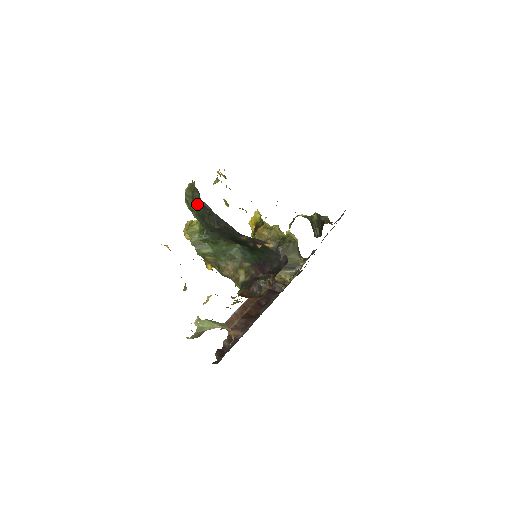
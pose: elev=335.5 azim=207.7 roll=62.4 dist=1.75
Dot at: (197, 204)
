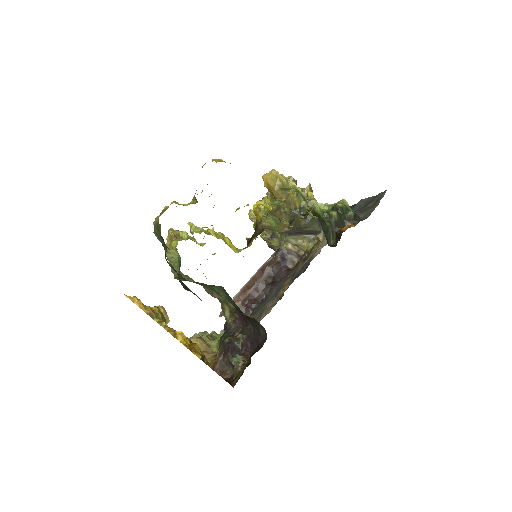
Dot at: (165, 254)
